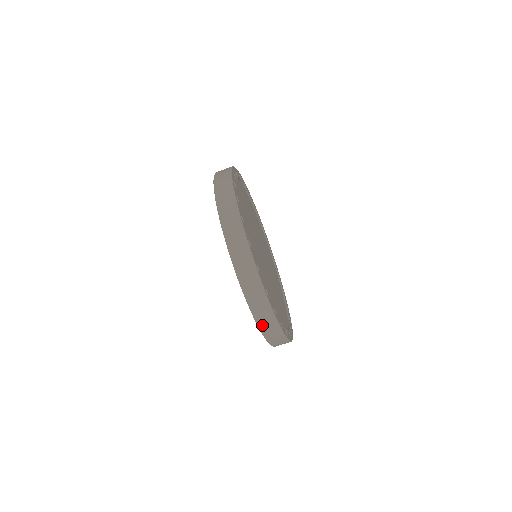
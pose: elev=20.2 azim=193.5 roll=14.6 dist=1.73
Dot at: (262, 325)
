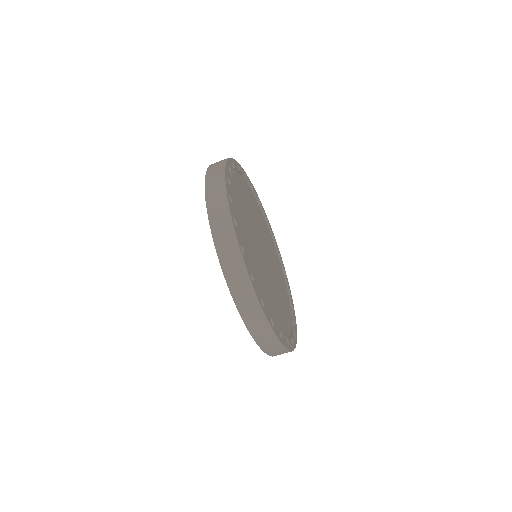
Dot at: (258, 338)
